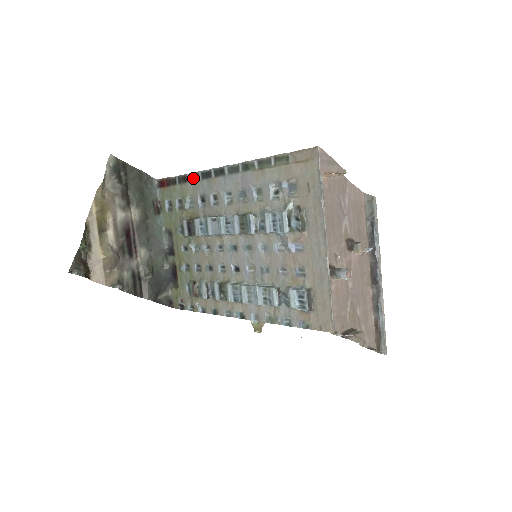
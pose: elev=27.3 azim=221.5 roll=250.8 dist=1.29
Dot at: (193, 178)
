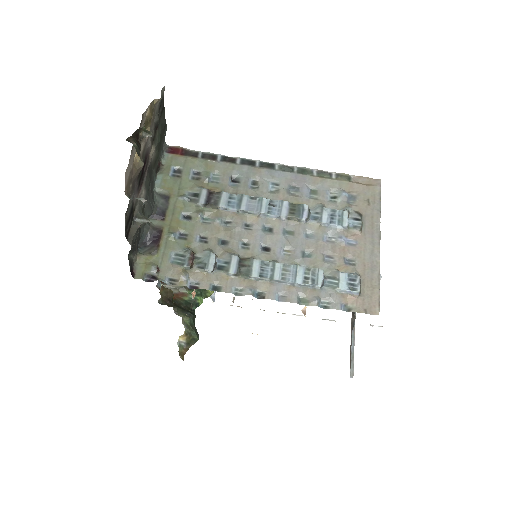
Dot at: (228, 160)
